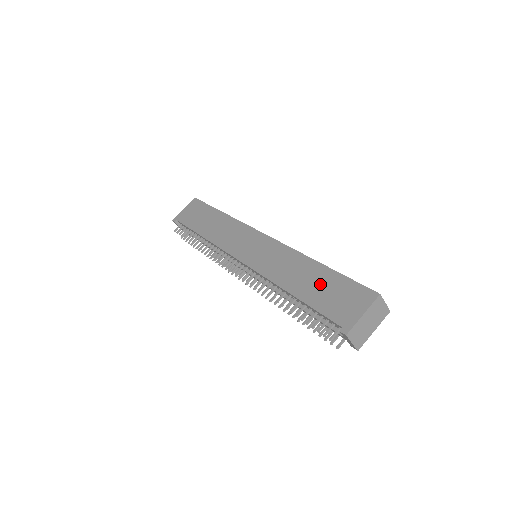
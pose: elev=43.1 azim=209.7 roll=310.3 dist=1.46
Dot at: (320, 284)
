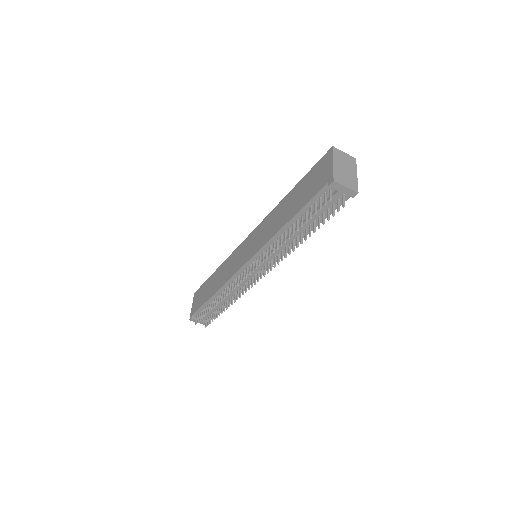
Dot at: (298, 195)
